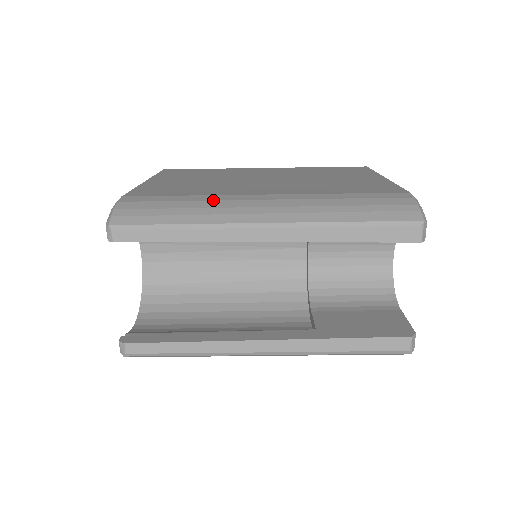
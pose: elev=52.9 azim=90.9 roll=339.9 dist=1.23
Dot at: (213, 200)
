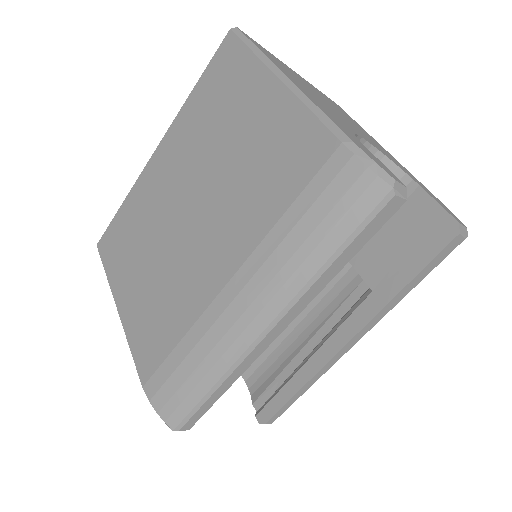
Dot at: (202, 337)
